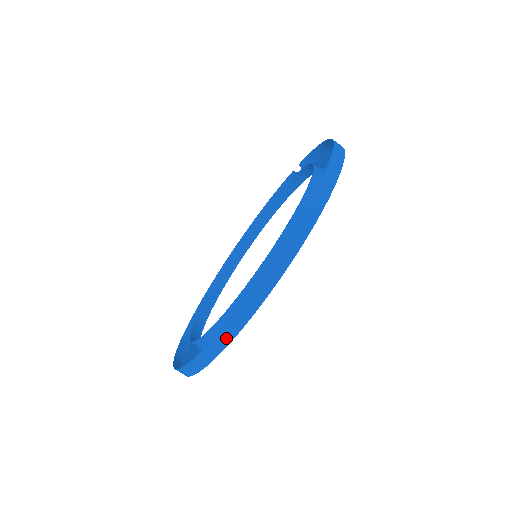
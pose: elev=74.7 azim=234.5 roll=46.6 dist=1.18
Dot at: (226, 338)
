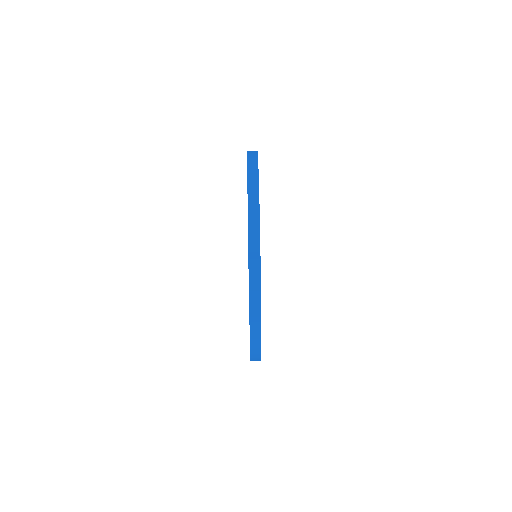
Dot at: (255, 210)
